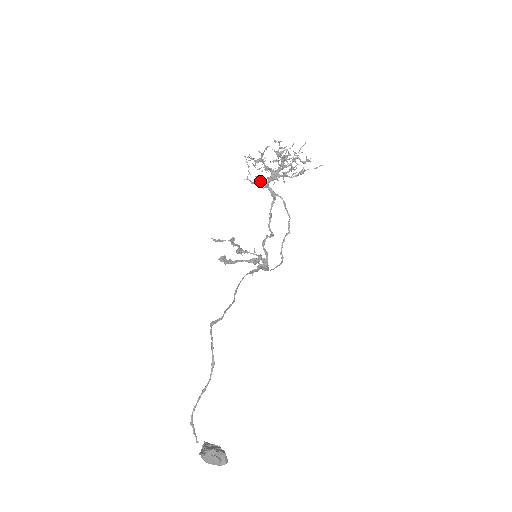
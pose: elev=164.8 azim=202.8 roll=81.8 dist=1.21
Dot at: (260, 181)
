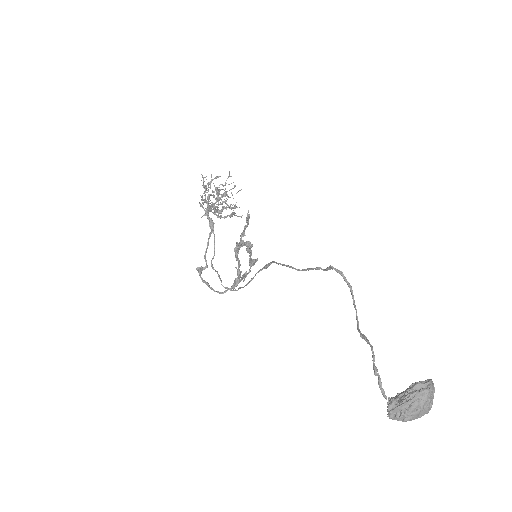
Dot at: (202, 207)
